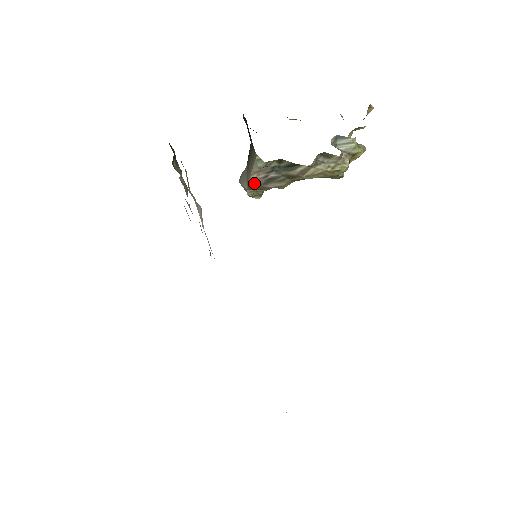
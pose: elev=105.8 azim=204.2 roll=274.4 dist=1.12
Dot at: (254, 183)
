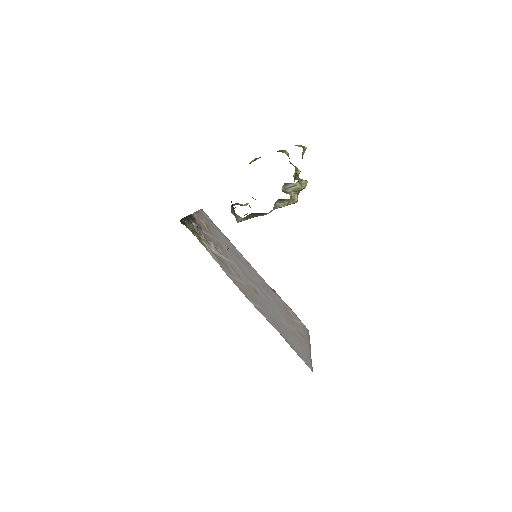
Dot at: occluded
